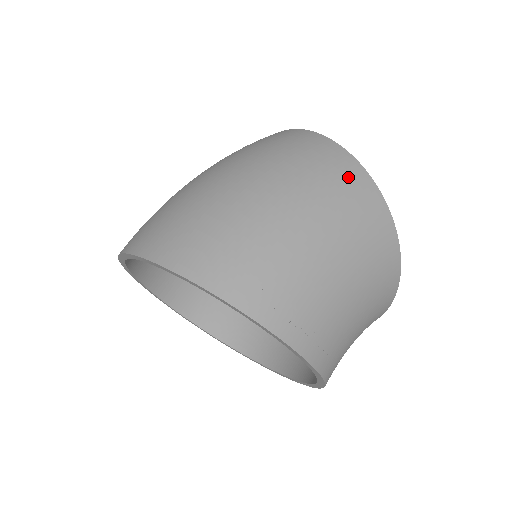
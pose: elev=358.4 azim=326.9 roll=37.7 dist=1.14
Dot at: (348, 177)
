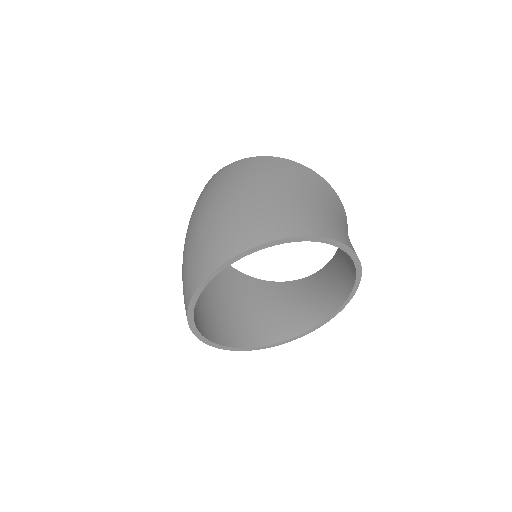
Dot at: (257, 164)
